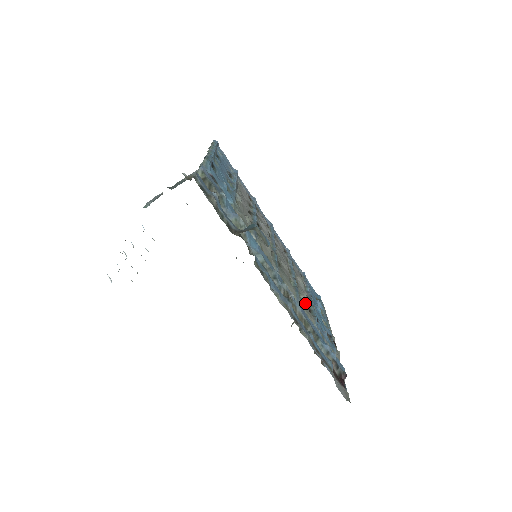
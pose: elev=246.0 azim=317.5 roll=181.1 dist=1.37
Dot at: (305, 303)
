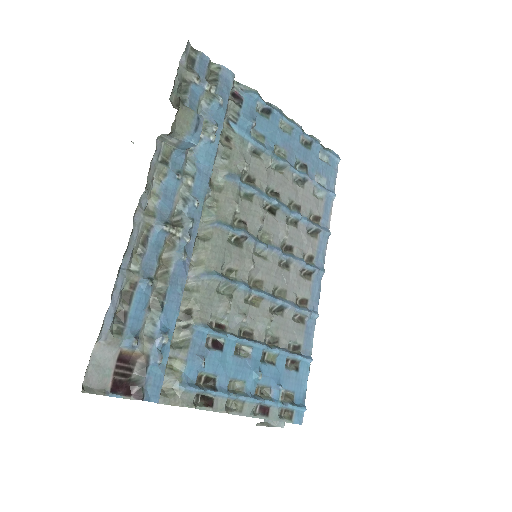
Dot at: (218, 304)
